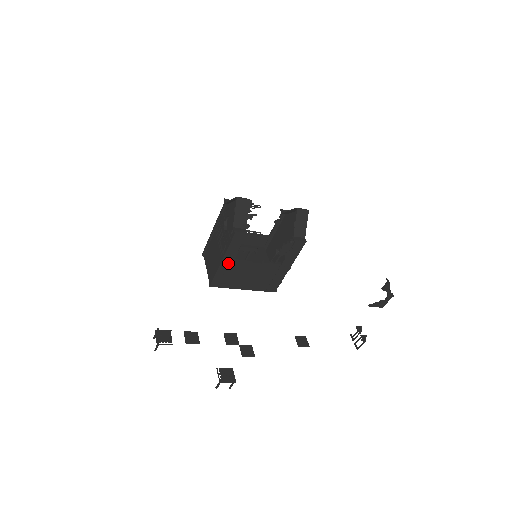
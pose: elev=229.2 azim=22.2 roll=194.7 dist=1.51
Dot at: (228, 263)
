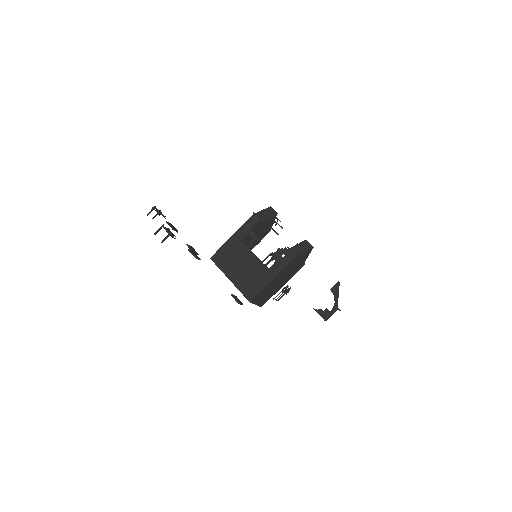
Dot at: (234, 242)
